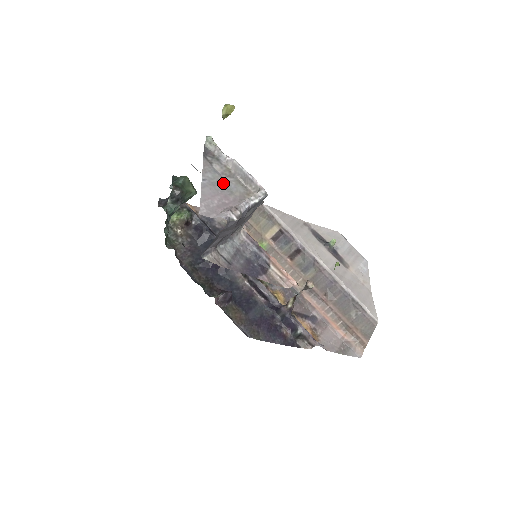
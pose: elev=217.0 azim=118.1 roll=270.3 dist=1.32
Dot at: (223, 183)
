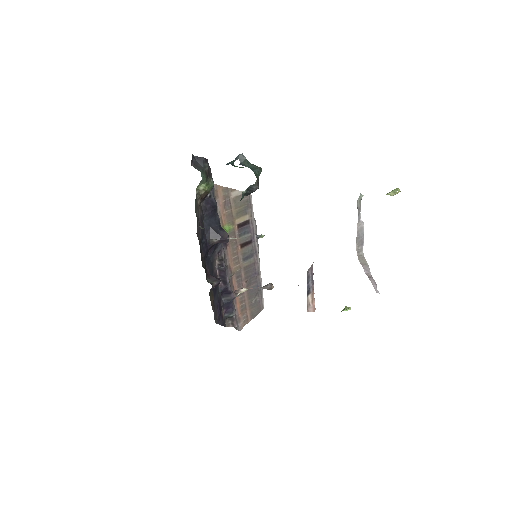
Dot at: occluded
